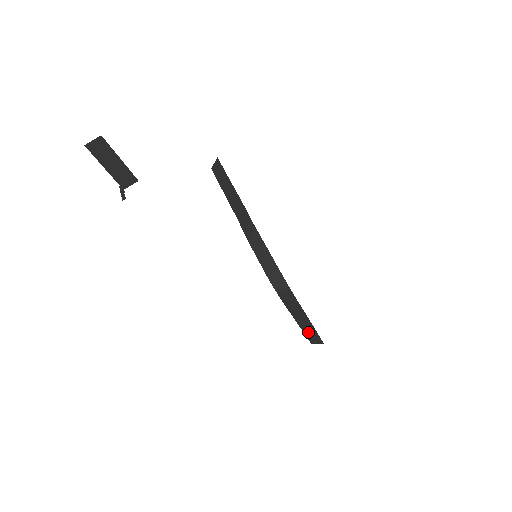
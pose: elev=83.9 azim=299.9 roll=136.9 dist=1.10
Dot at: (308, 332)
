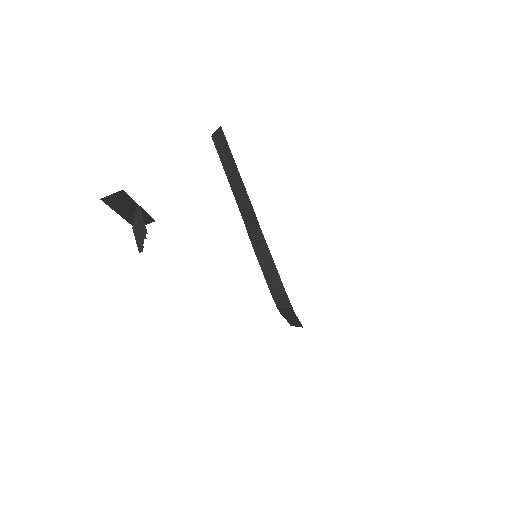
Dot at: (293, 322)
